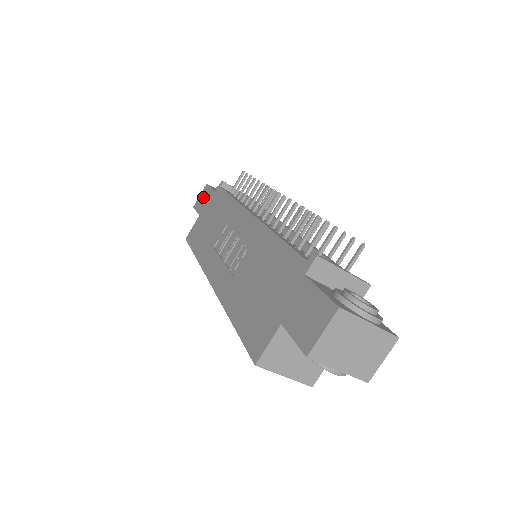
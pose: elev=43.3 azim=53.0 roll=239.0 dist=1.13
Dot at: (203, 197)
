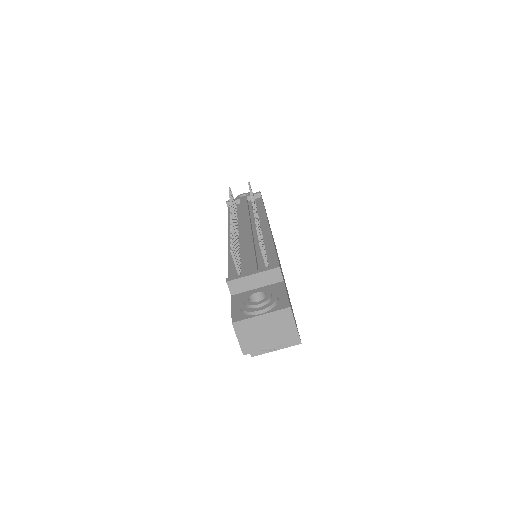
Dot at: occluded
